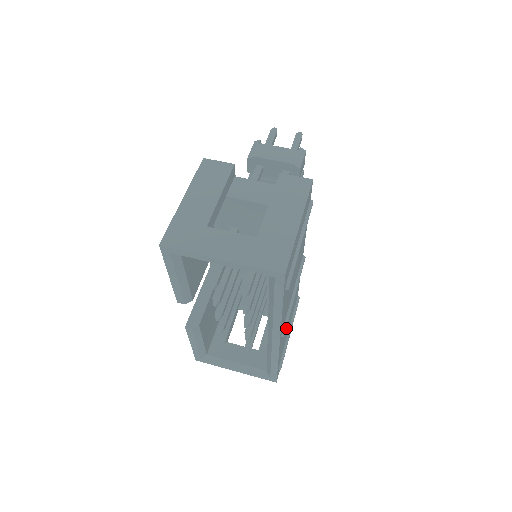
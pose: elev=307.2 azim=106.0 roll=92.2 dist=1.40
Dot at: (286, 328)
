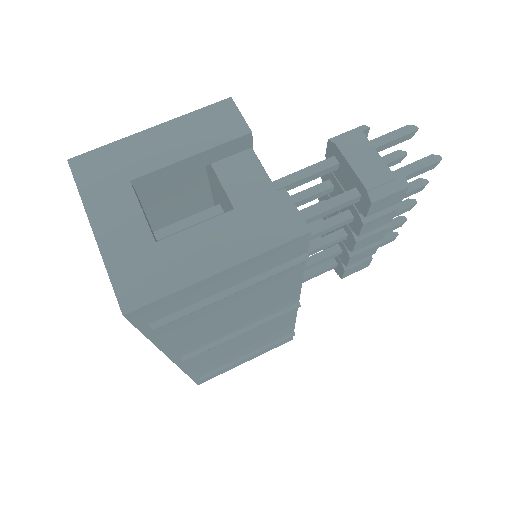
Dot at: (223, 352)
